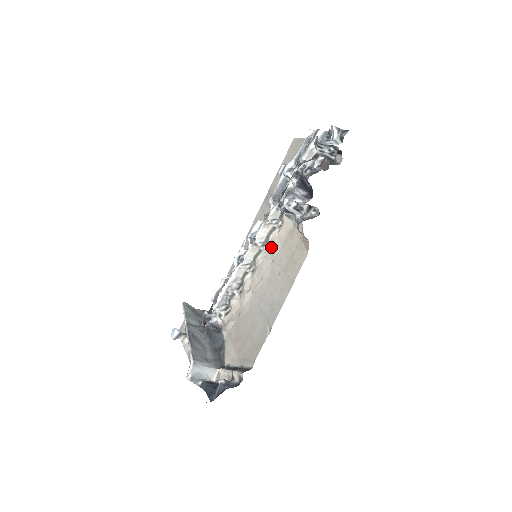
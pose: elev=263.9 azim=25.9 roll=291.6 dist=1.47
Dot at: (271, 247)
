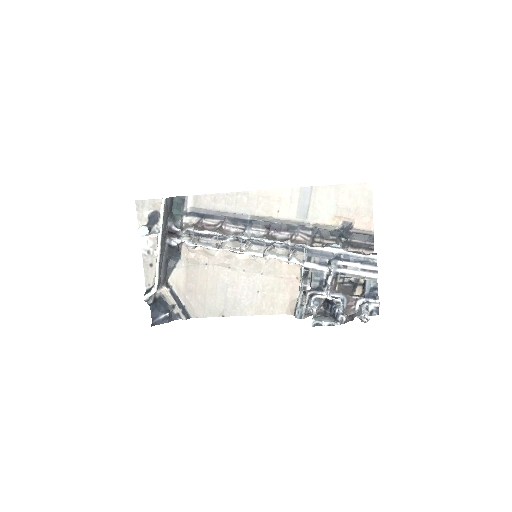
Dot at: (270, 263)
